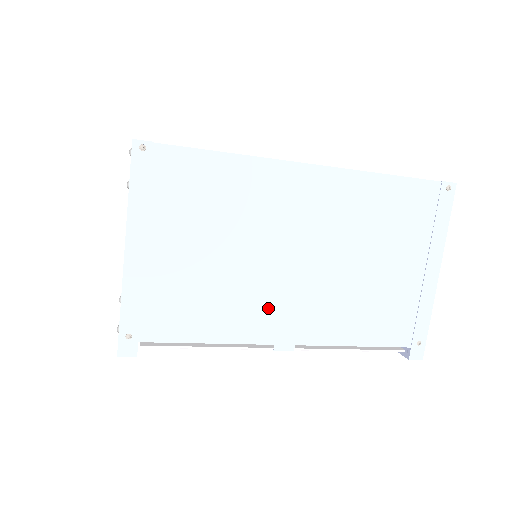
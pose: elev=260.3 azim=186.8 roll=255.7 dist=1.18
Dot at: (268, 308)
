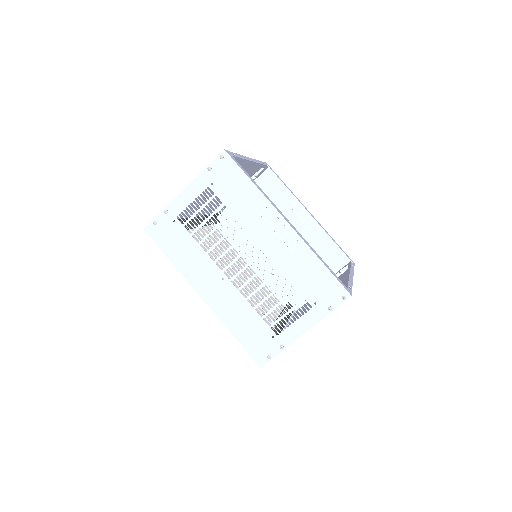
Dot at: occluded
